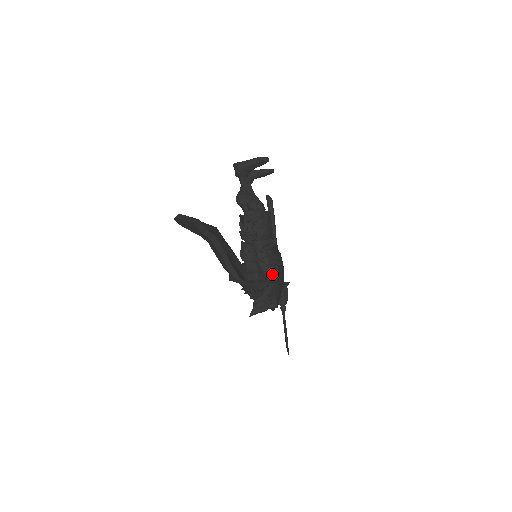
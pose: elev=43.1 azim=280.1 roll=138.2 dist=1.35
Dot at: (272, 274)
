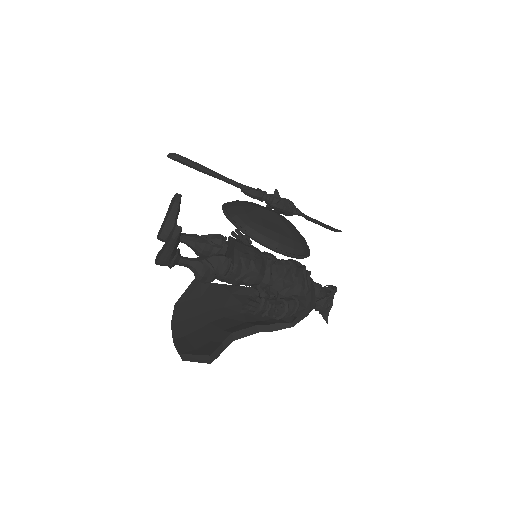
Dot at: (306, 284)
